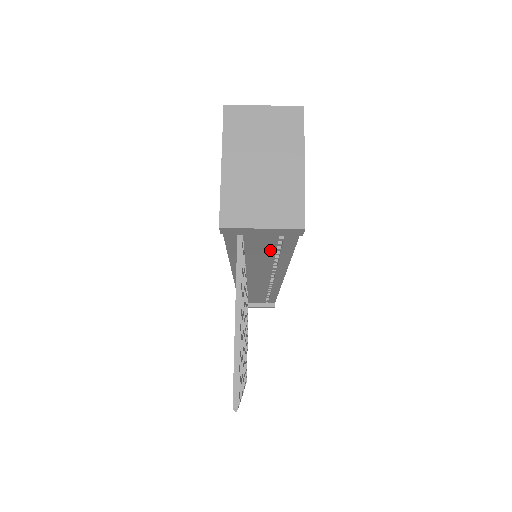
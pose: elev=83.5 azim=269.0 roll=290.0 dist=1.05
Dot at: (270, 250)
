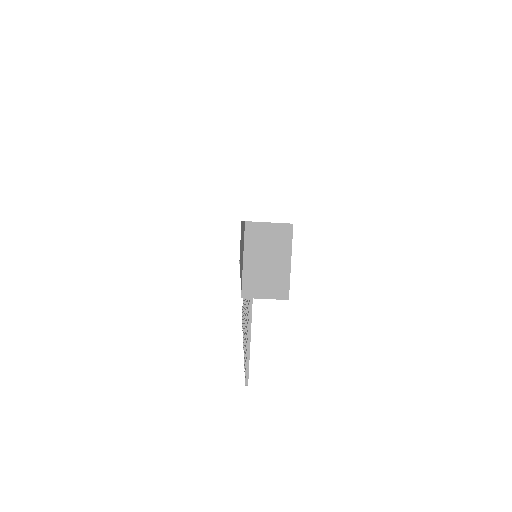
Dot at: occluded
